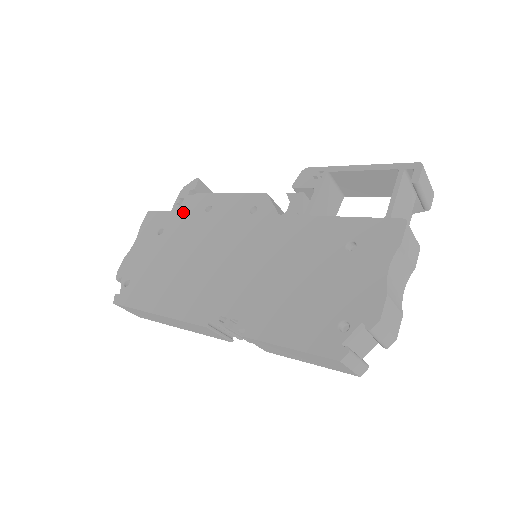
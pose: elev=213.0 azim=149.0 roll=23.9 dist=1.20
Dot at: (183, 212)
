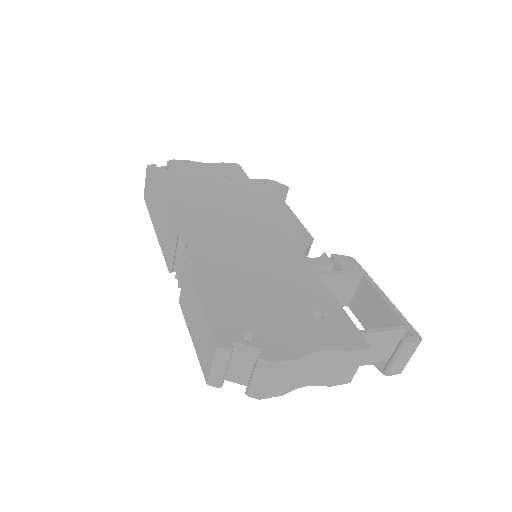
Dot at: (255, 187)
